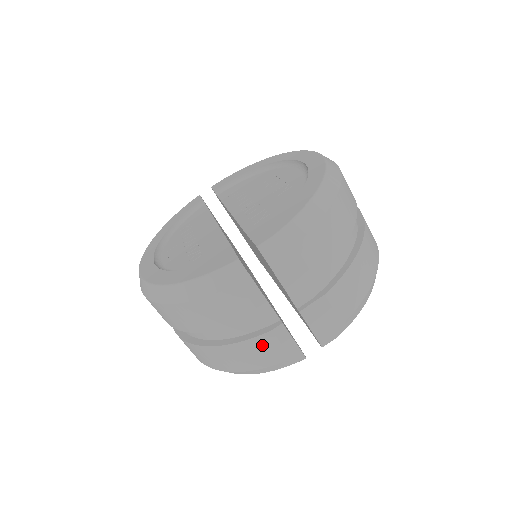
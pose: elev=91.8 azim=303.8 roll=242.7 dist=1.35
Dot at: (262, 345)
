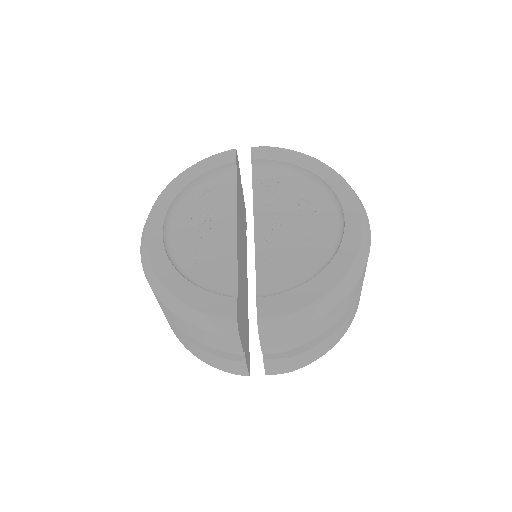
Dot at: (221, 361)
